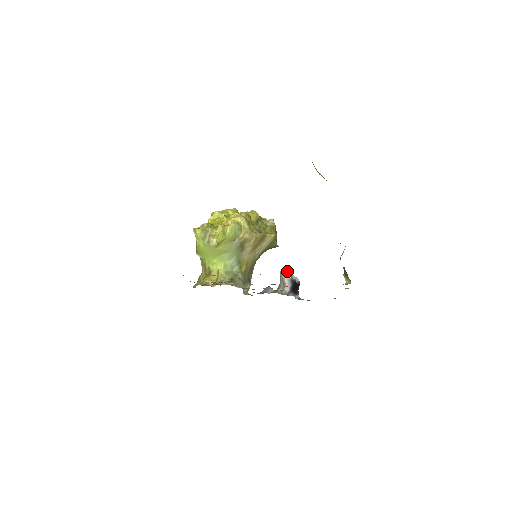
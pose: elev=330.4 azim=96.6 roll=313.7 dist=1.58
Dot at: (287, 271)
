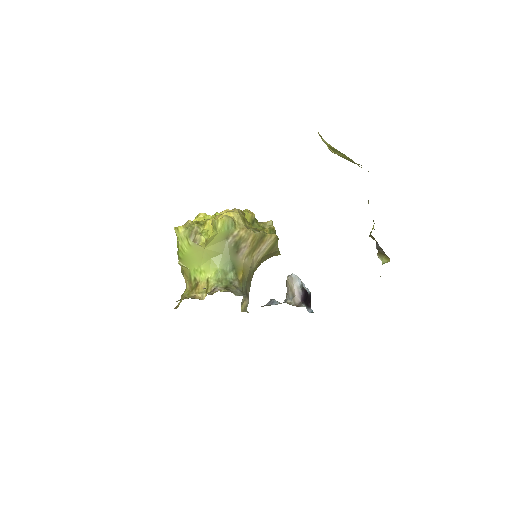
Dot at: (296, 275)
